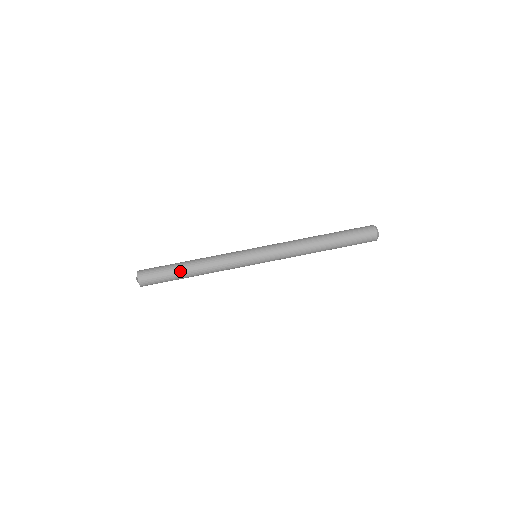
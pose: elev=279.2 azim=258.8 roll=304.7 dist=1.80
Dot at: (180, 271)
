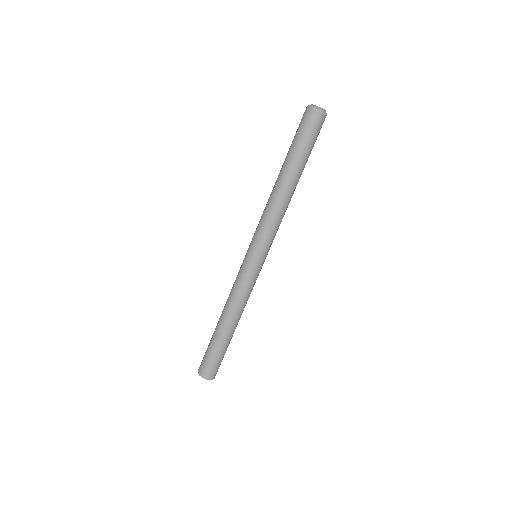
Dot at: (224, 339)
